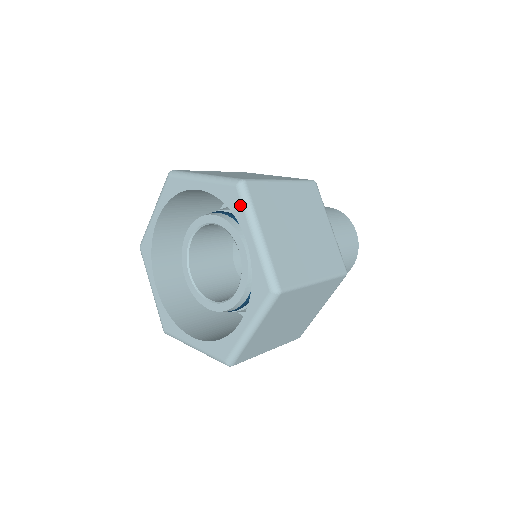
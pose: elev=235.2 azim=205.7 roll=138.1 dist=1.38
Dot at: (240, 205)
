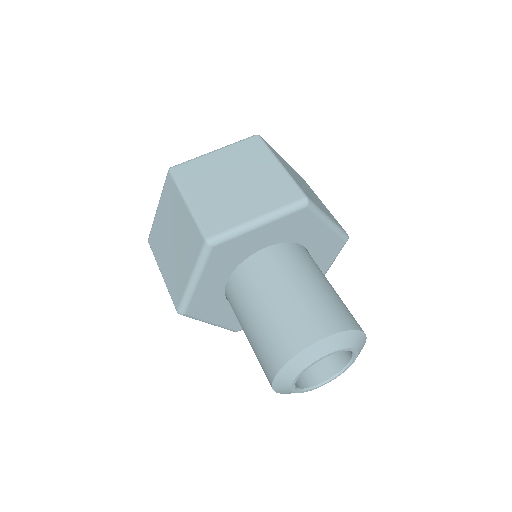
Dot at: occluded
